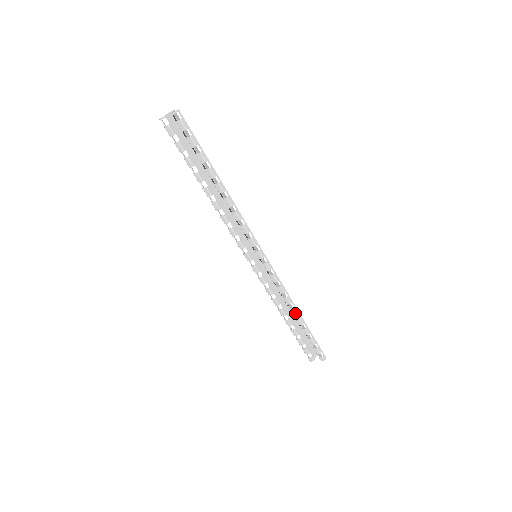
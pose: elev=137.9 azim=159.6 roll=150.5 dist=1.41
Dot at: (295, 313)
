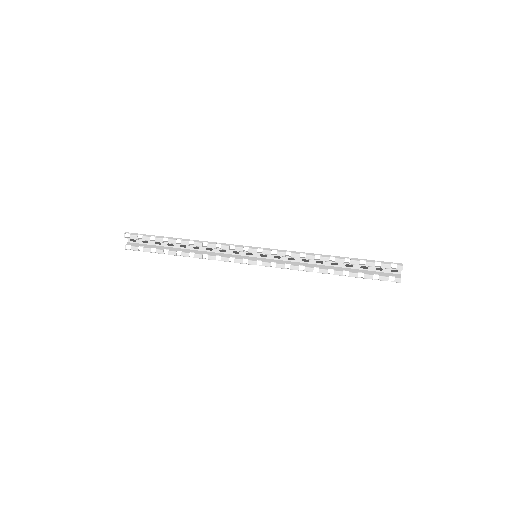
Dot at: (327, 258)
